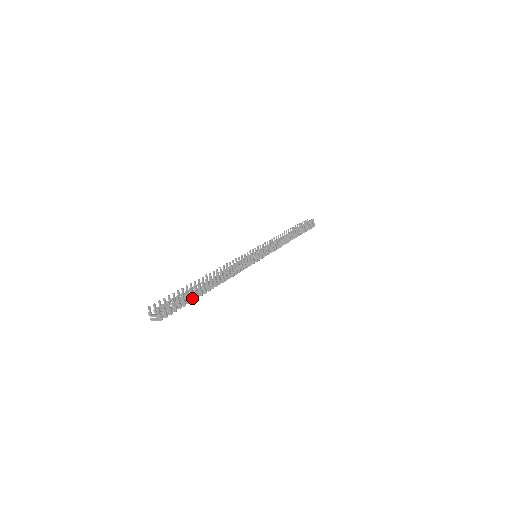
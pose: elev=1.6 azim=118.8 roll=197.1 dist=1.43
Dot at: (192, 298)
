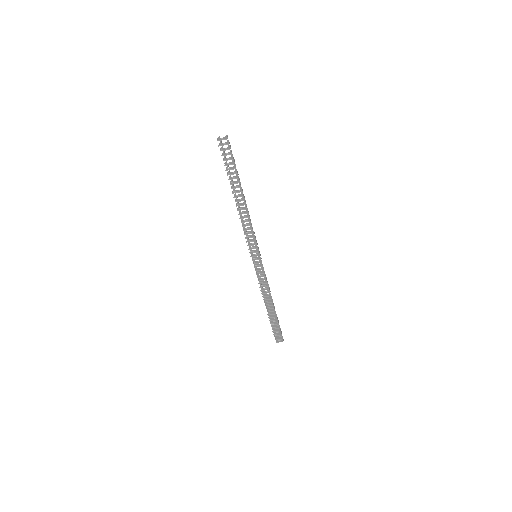
Dot at: (236, 172)
